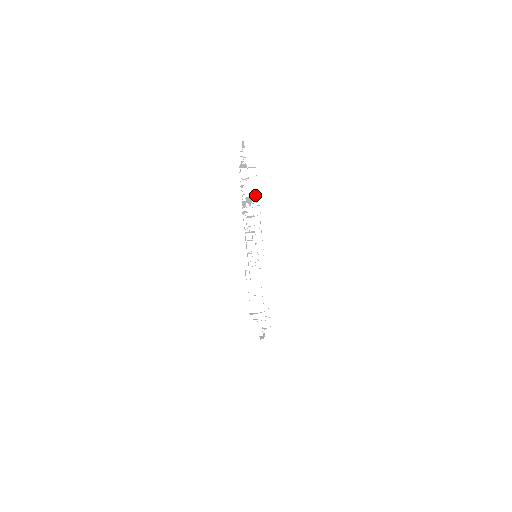
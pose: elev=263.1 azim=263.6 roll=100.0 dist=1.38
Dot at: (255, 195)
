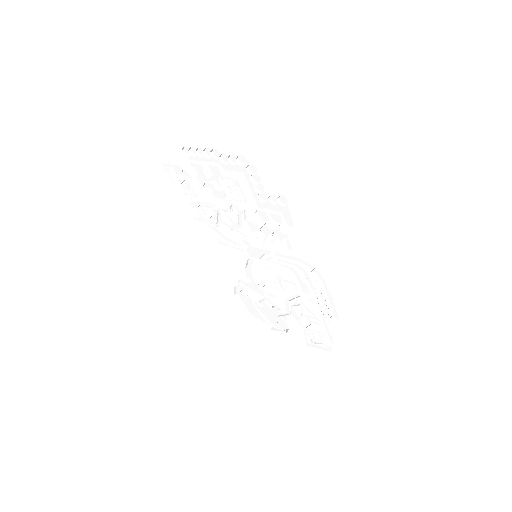
Dot at: (188, 155)
